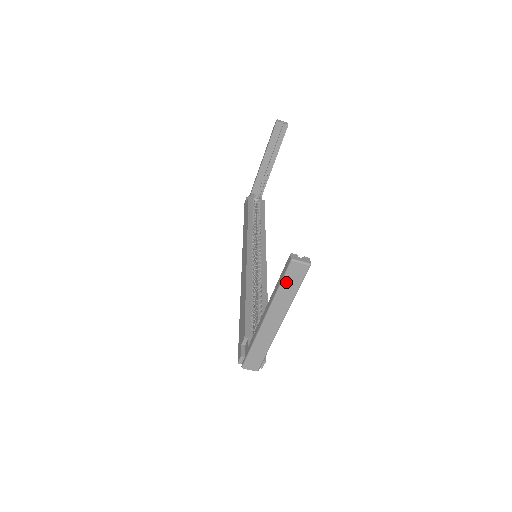
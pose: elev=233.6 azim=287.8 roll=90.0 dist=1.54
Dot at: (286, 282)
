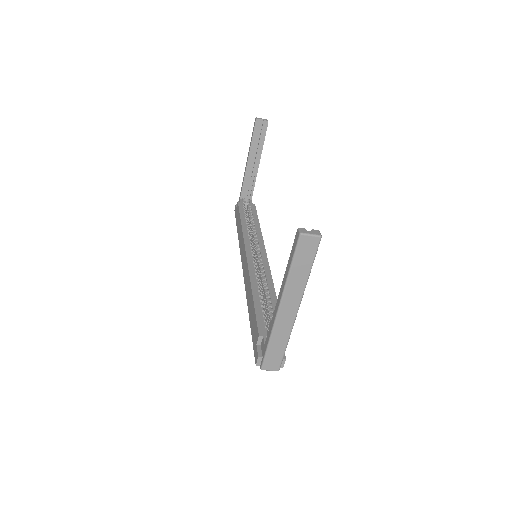
Dot at: (297, 261)
